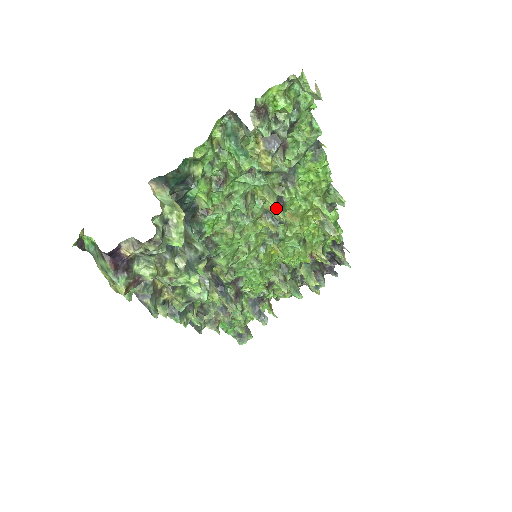
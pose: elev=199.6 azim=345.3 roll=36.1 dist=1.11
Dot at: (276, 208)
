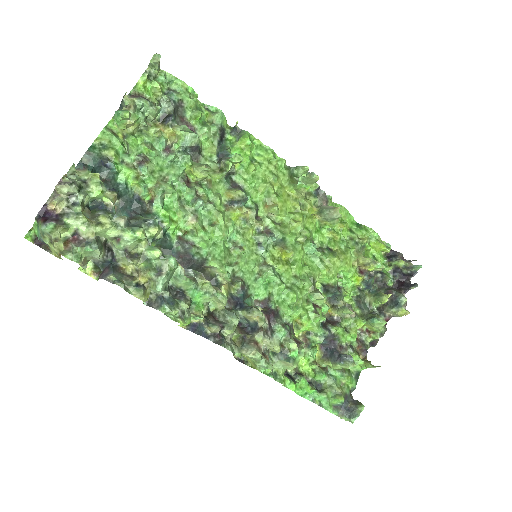
Dot at: (231, 190)
